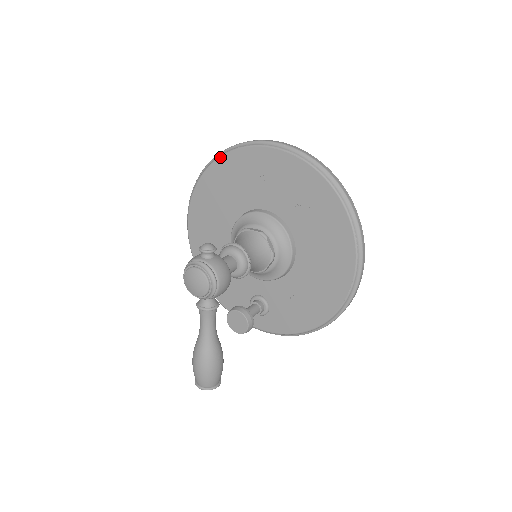
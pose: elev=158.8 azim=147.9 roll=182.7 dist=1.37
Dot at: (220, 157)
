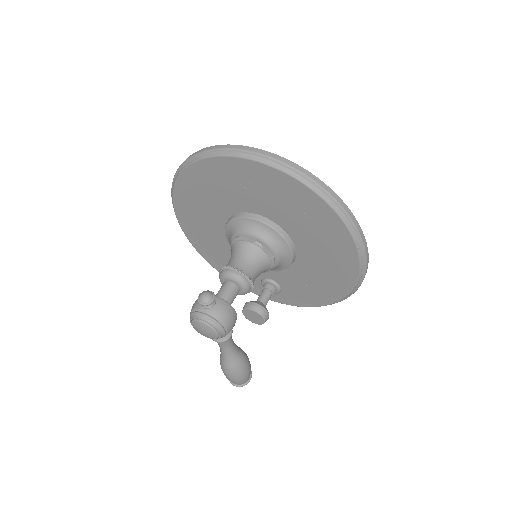
Dot at: (190, 165)
